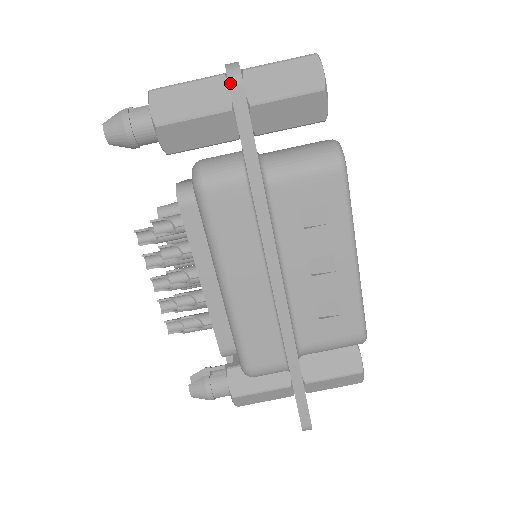
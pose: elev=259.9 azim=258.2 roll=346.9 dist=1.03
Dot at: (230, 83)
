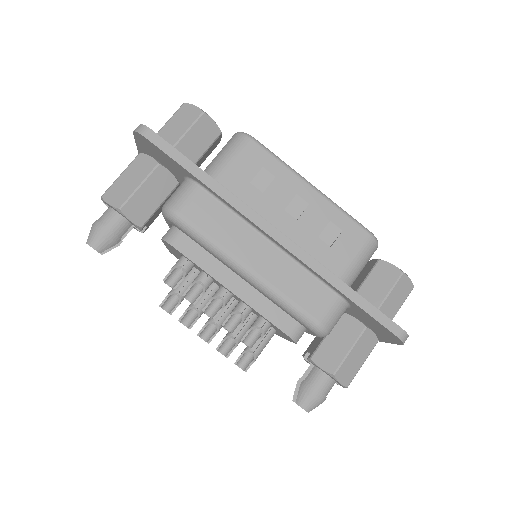
Dot at: (142, 134)
